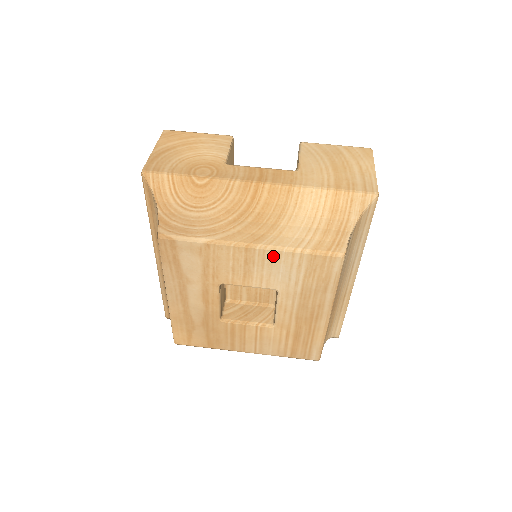
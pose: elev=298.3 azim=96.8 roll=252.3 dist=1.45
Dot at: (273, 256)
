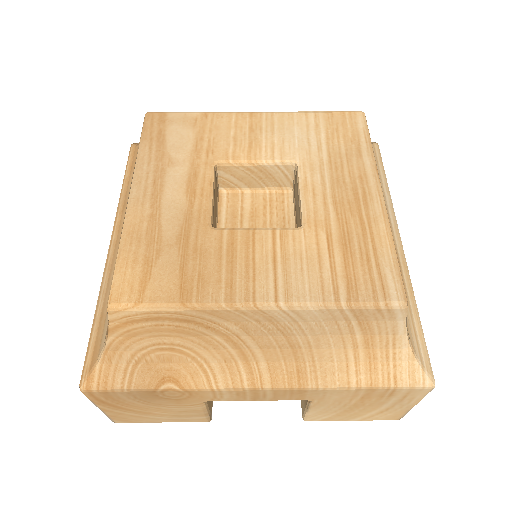
Dot at: (283, 119)
